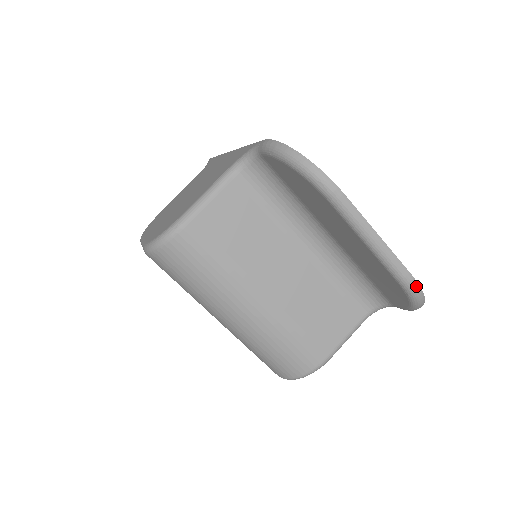
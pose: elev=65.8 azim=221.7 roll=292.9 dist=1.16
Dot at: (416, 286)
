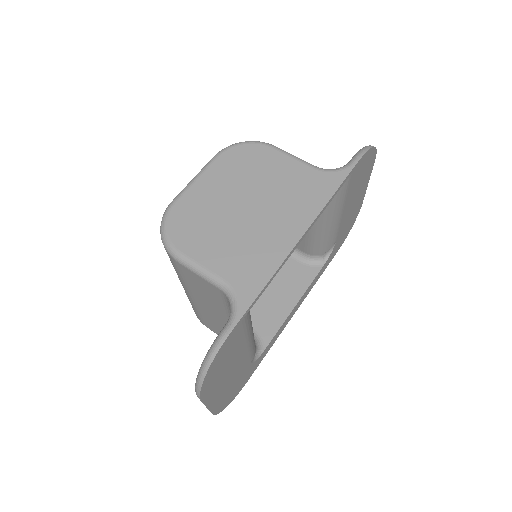
Dot at: occluded
